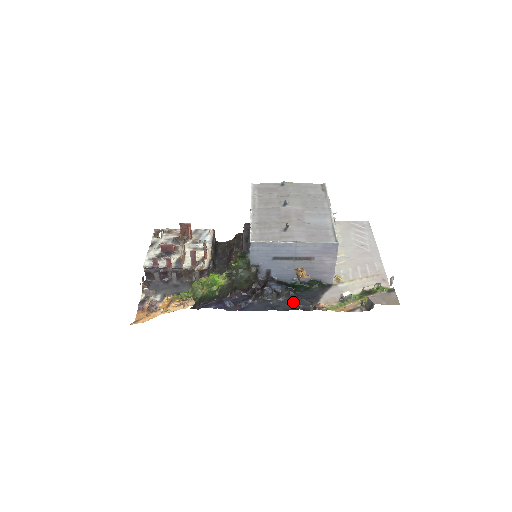
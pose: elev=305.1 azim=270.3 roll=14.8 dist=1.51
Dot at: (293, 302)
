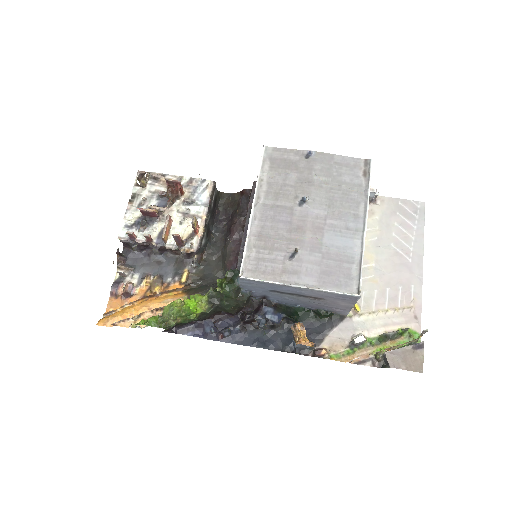
Dot at: (289, 339)
